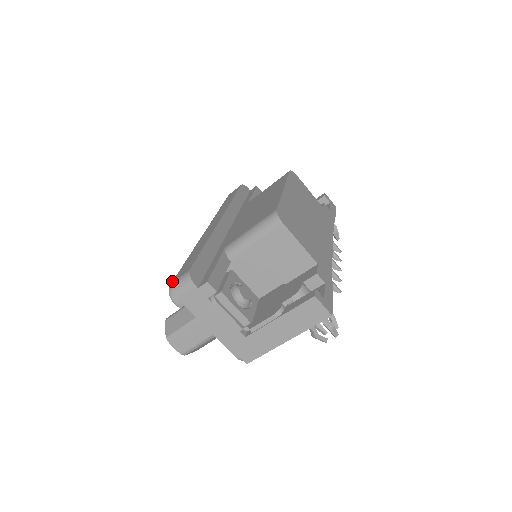
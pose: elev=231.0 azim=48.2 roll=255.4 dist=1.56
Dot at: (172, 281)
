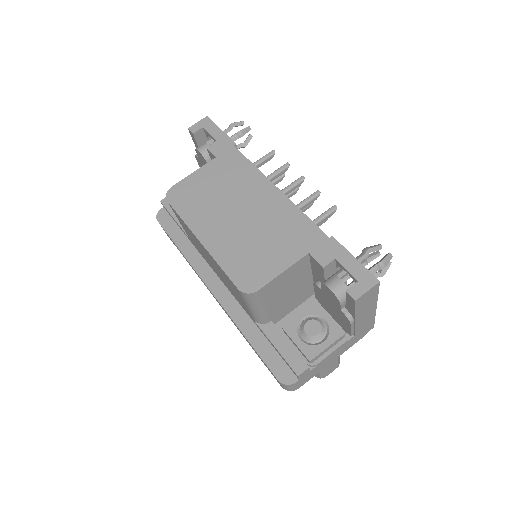
Dot at: occluded
